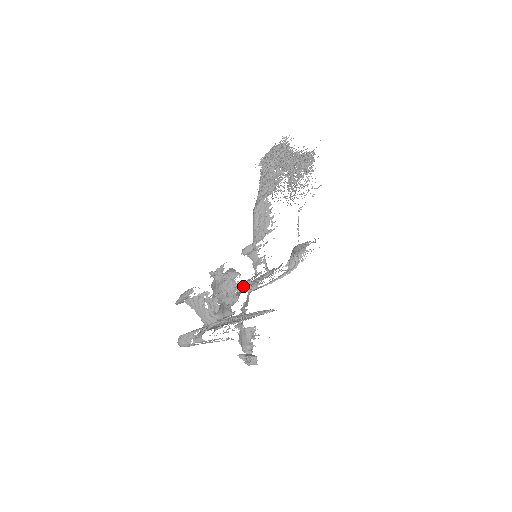
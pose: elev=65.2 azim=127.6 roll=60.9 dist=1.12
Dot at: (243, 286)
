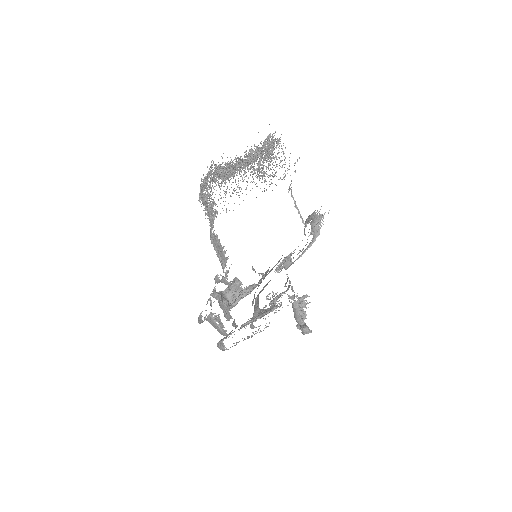
Dot at: (249, 290)
